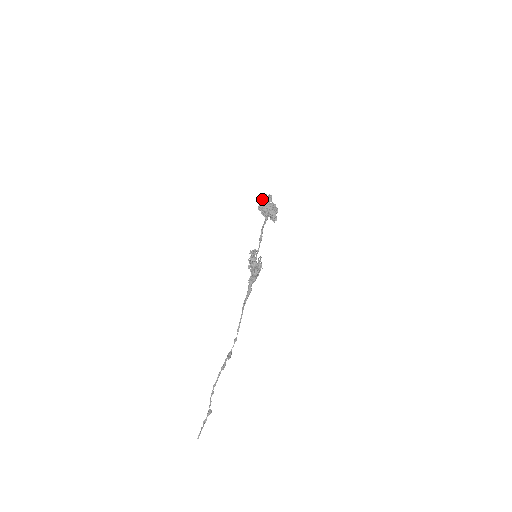
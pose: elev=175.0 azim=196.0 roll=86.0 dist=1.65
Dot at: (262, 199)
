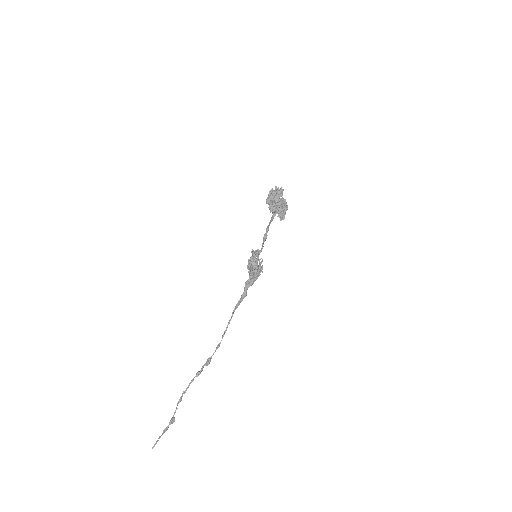
Dot at: (272, 191)
